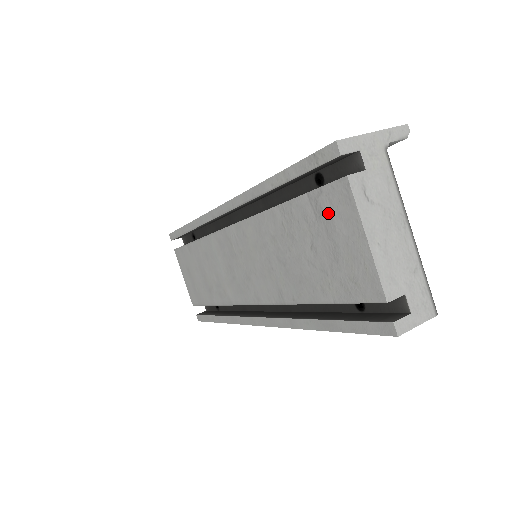
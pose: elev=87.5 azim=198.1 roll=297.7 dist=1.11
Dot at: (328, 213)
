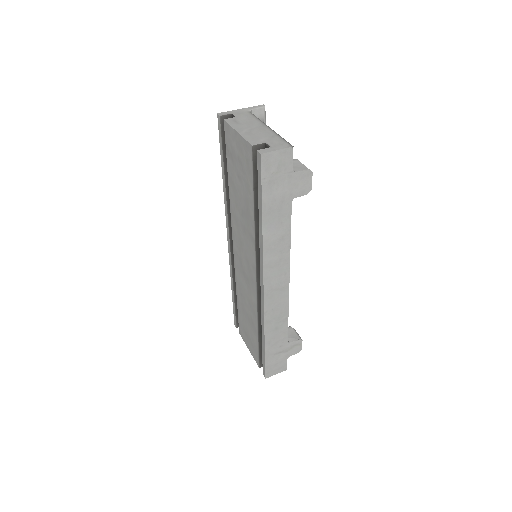
Dot at: (231, 148)
